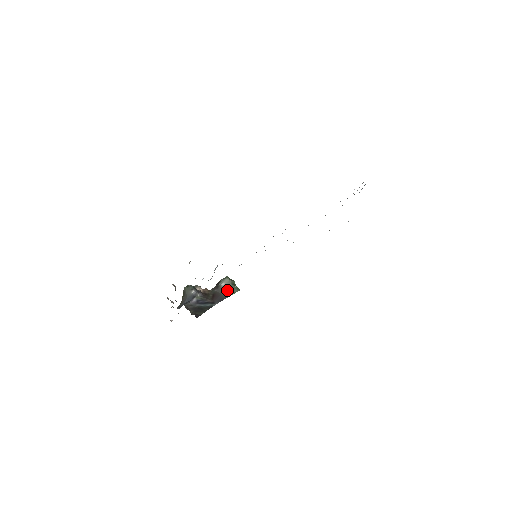
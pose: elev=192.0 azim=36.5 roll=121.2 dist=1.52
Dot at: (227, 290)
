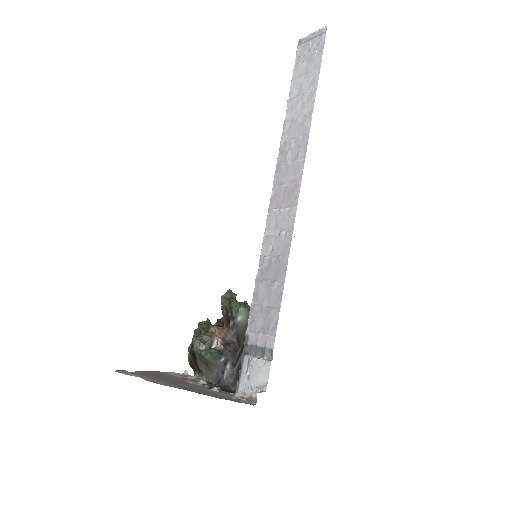
Dot at: (247, 321)
